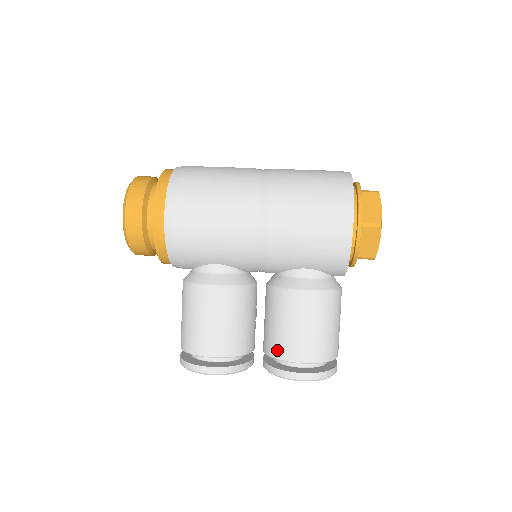
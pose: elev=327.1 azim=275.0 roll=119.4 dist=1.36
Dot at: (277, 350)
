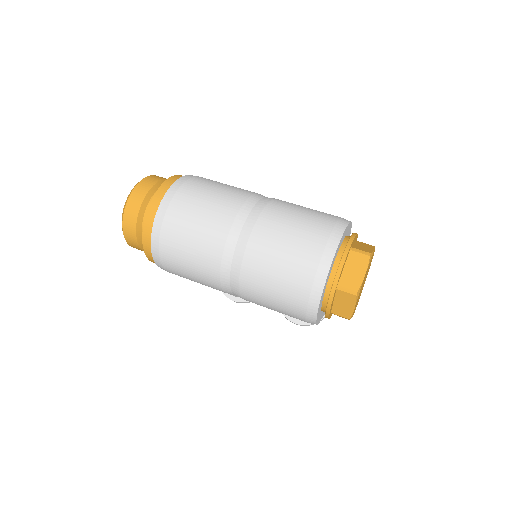
Dot at: occluded
